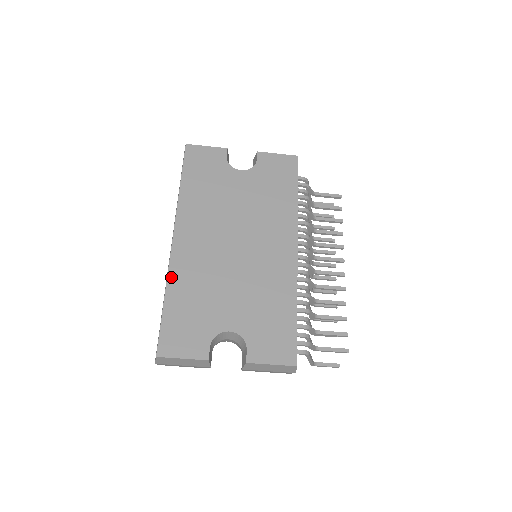
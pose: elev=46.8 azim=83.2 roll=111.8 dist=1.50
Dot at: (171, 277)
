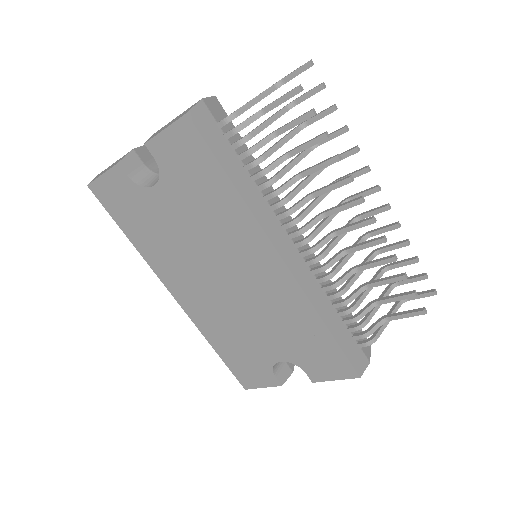
Dot at: (202, 331)
